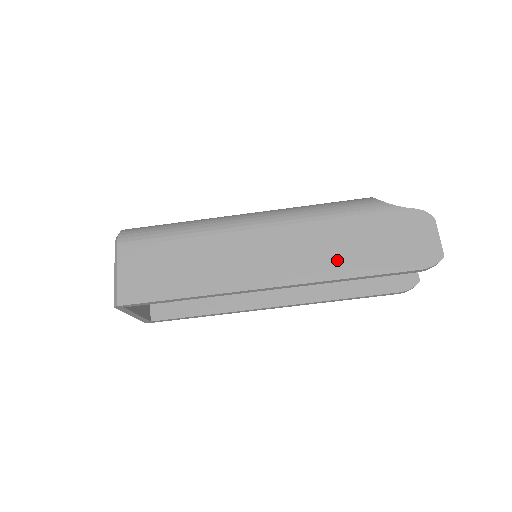
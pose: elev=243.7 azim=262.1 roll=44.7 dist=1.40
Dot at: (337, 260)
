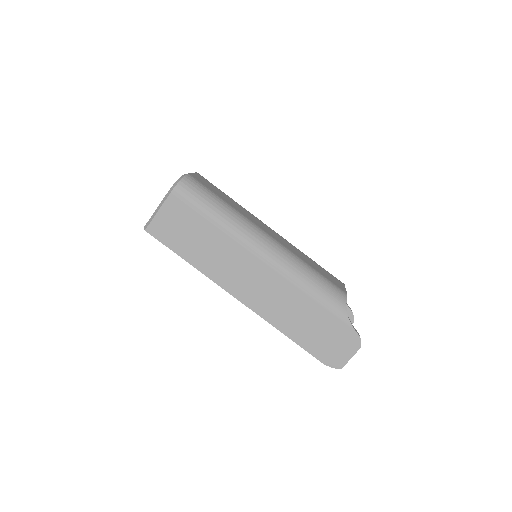
Dot at: (287, 319)
